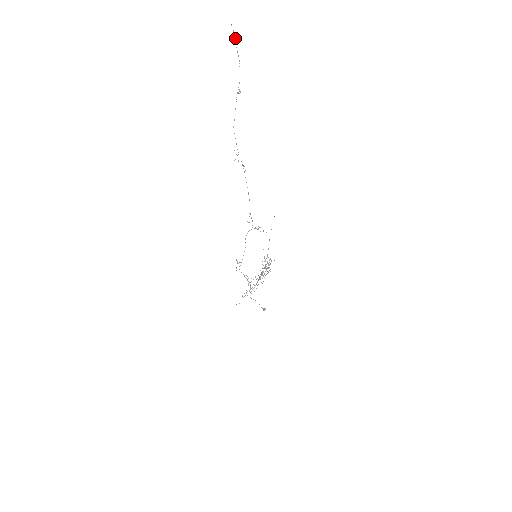
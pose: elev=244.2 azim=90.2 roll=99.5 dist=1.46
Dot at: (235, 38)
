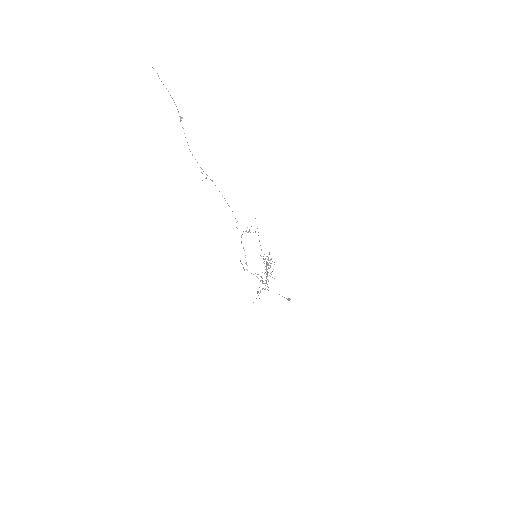
Dot at: (158, 75)
